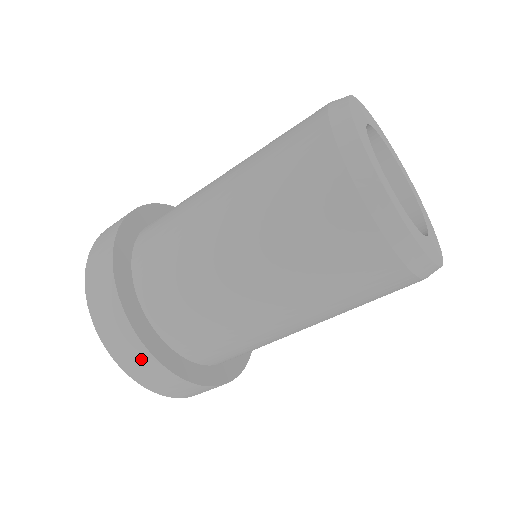
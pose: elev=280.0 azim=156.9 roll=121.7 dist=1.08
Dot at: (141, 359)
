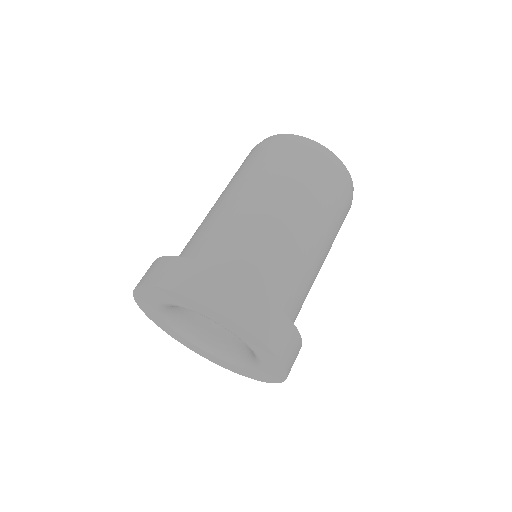
Dot at: (246, 298)
